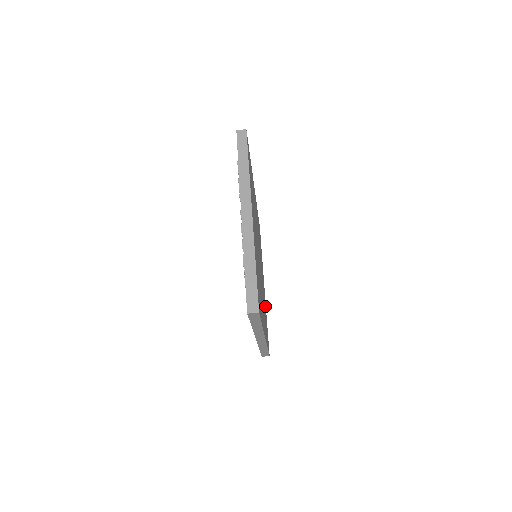
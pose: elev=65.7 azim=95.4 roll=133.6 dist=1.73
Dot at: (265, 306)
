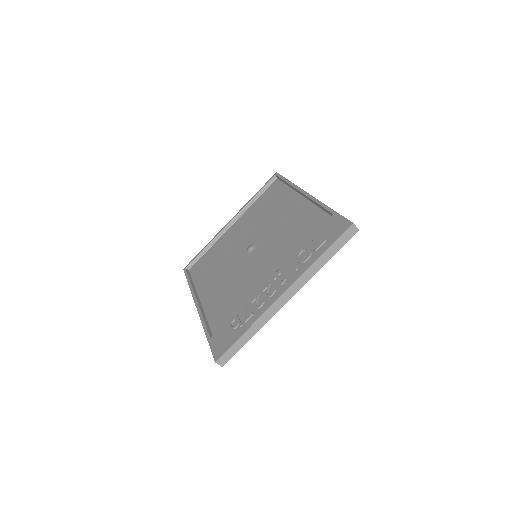
Dot at: occluded
